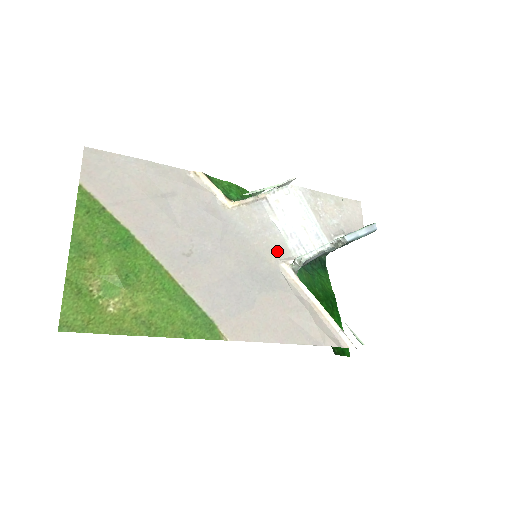
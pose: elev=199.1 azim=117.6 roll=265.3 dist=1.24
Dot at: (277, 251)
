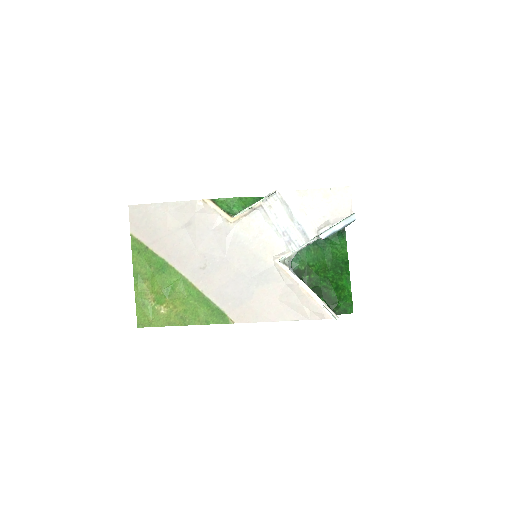
Dot at: (272, 250)
